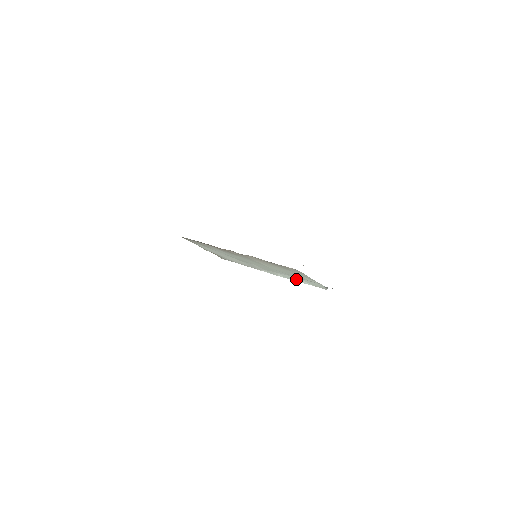
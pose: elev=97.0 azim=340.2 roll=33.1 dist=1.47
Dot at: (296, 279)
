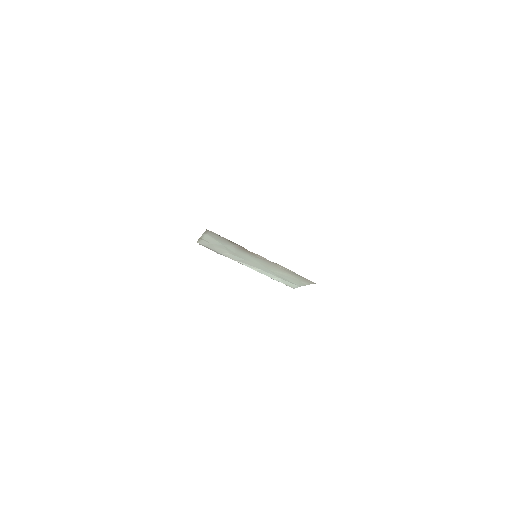
Dot at: (274, 277)
